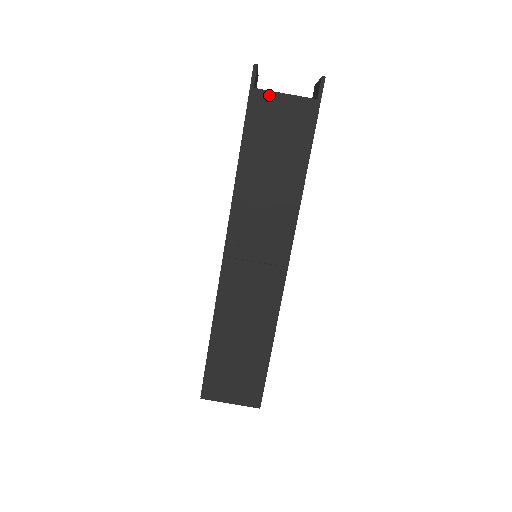
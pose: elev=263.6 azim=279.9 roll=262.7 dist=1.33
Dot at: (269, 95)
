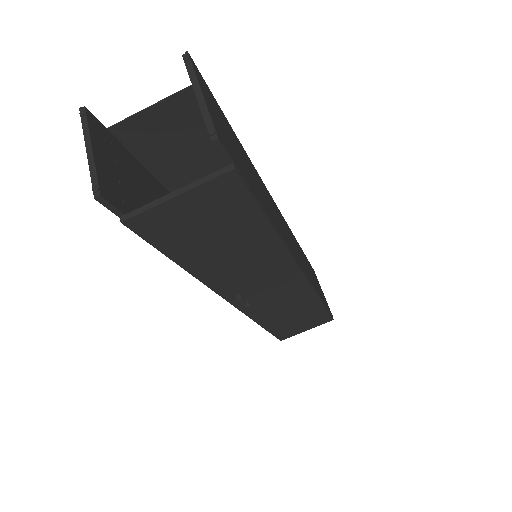
Dot at: (155, 211)
